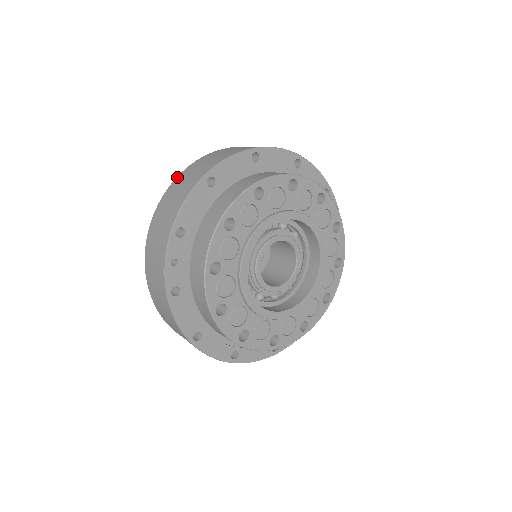
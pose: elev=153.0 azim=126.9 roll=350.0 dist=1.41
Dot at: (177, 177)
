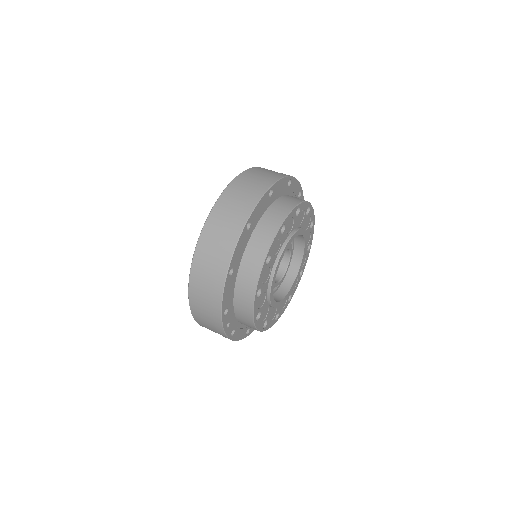
Dot at: (192, 266)
